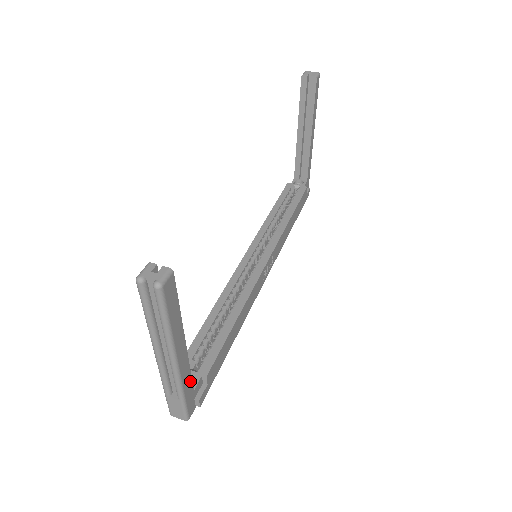
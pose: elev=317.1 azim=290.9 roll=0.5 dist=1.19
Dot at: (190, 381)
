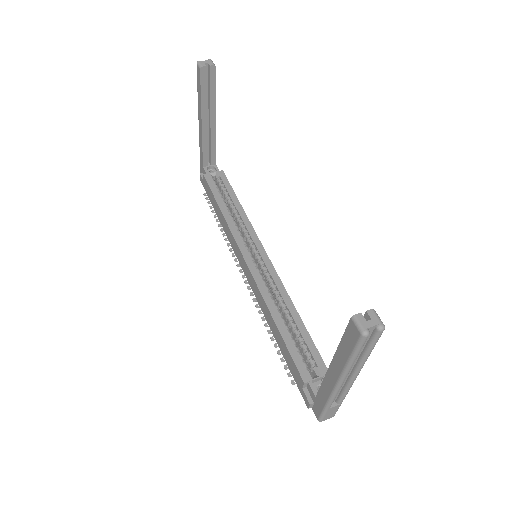
Dot at: occluded
